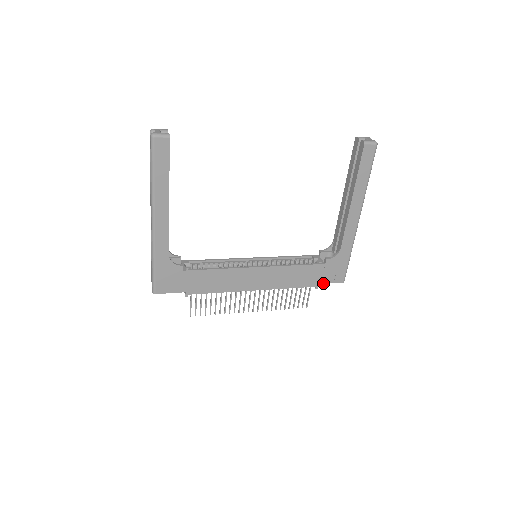
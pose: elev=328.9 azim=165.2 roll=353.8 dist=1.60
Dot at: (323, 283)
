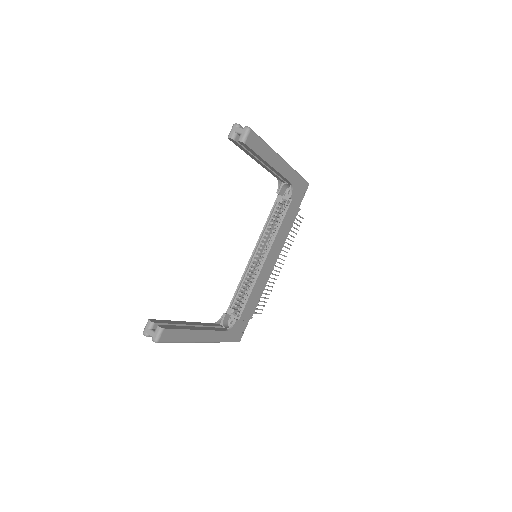
Dot at: (300, 204)
